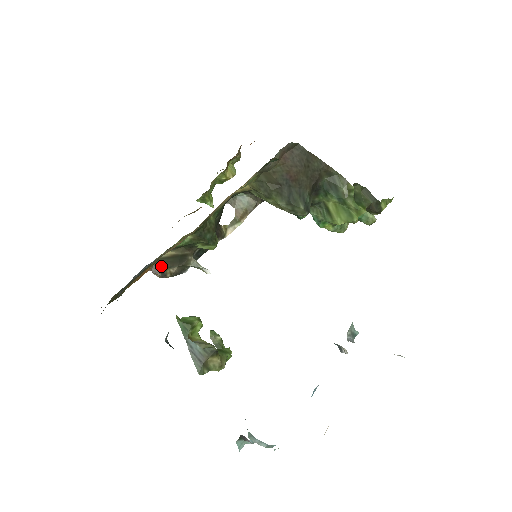
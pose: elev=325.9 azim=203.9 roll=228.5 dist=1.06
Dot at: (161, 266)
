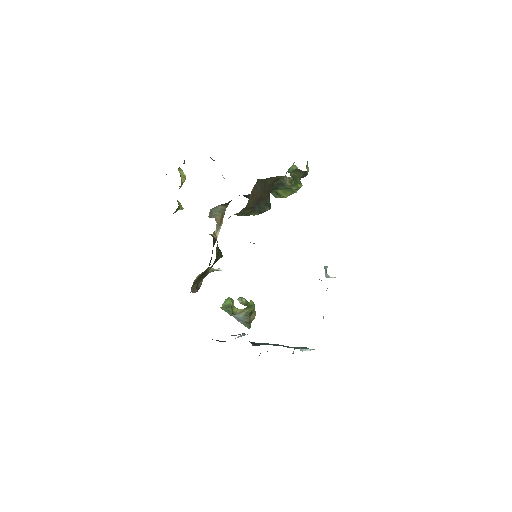
Dot at: (195, 286)
